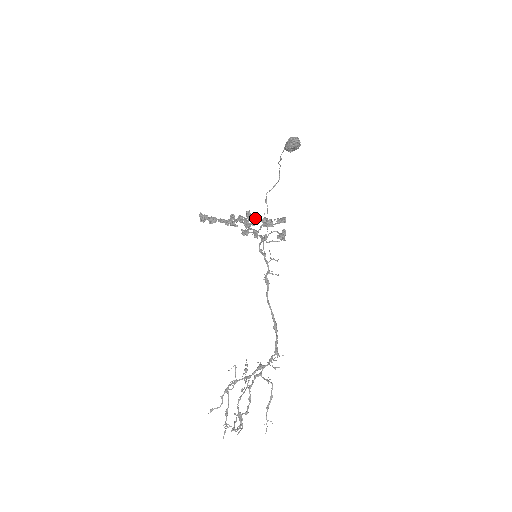
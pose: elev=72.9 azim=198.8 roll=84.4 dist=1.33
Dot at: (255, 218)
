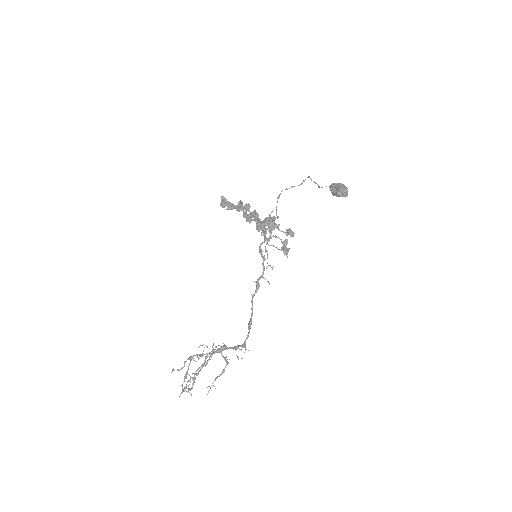
Dot at: (272, 228)
